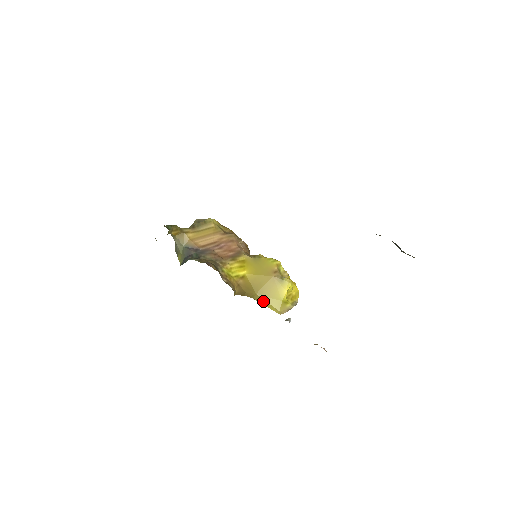
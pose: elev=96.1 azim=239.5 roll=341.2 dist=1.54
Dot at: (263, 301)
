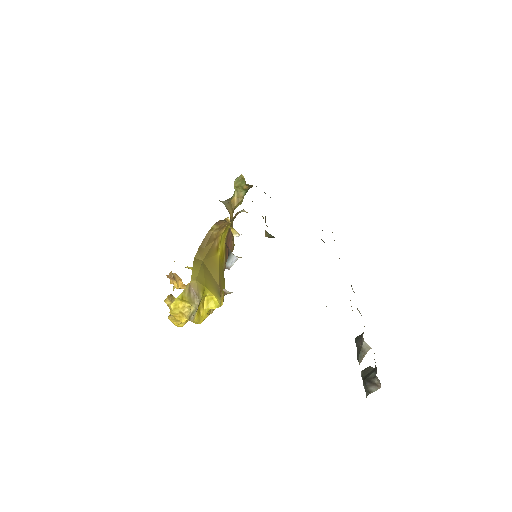
Dot at: (198, 266)
